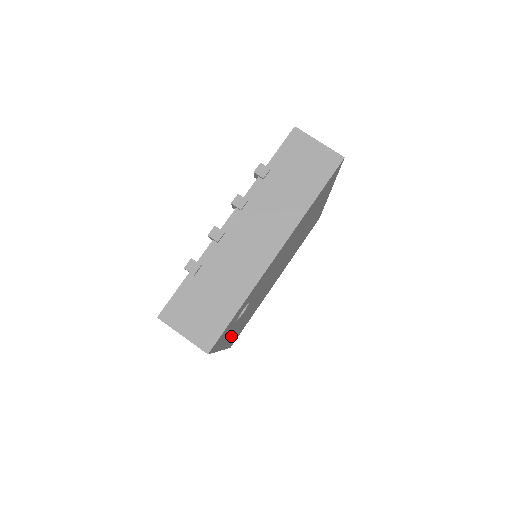
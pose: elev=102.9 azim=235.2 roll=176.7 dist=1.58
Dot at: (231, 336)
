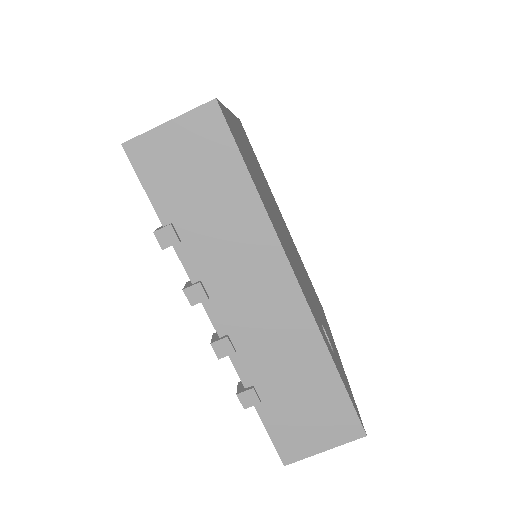
Dot at: (330, 335)
